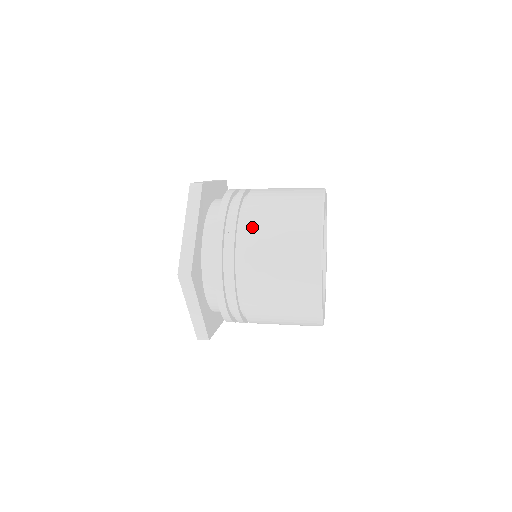
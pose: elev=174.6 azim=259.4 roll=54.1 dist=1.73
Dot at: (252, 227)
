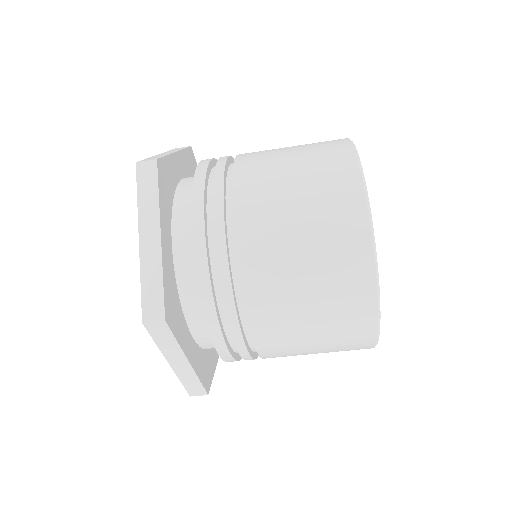
Dot at: (252, 222)
